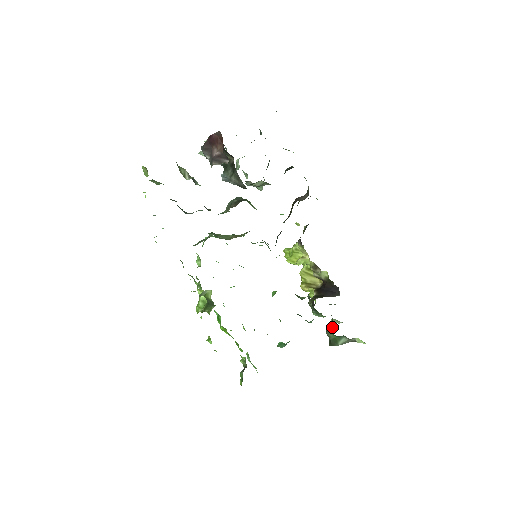
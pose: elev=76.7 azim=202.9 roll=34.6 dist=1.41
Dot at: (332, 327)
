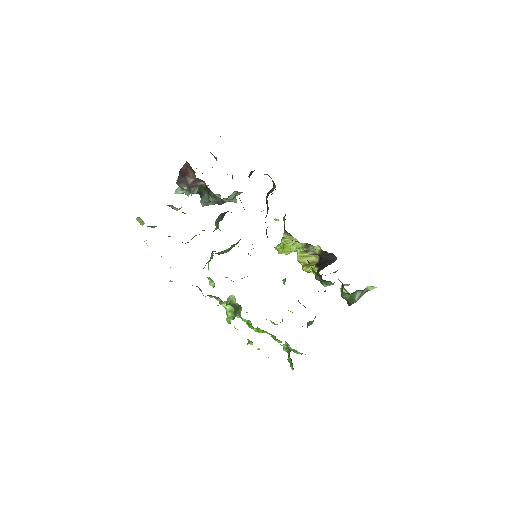
Dot at: occluded
